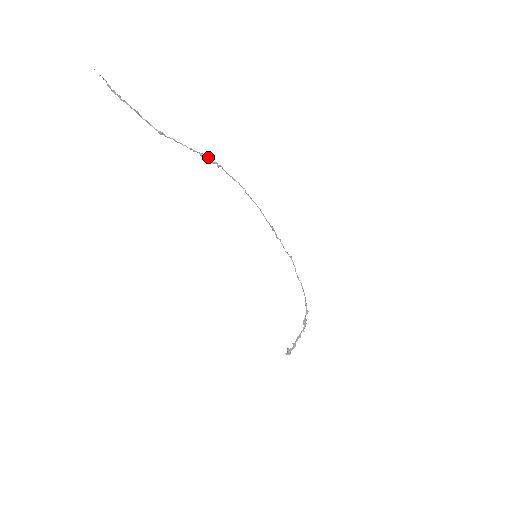
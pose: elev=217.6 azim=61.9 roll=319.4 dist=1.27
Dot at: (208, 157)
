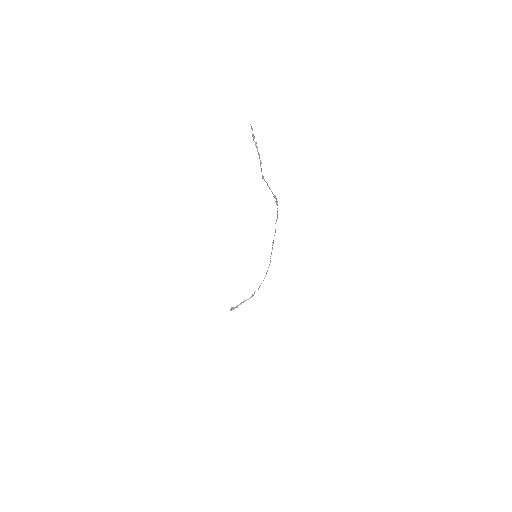
Dot at: occluded
